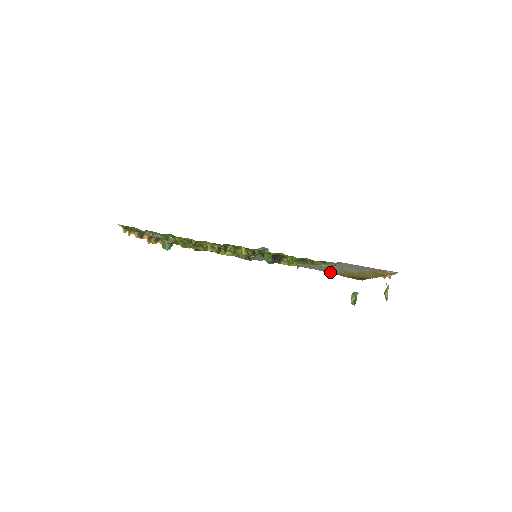
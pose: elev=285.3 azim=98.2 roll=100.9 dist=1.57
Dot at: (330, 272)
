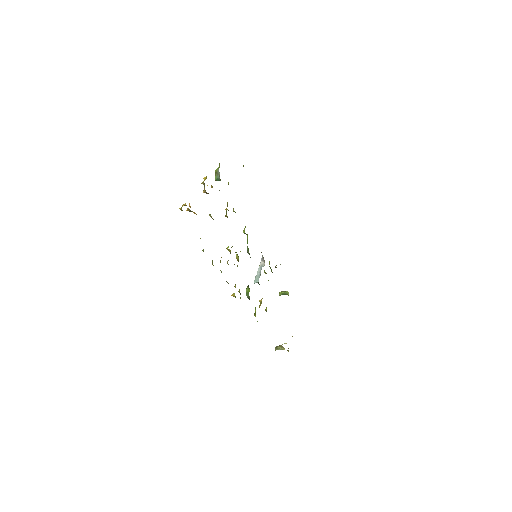
Dot at: occluded
